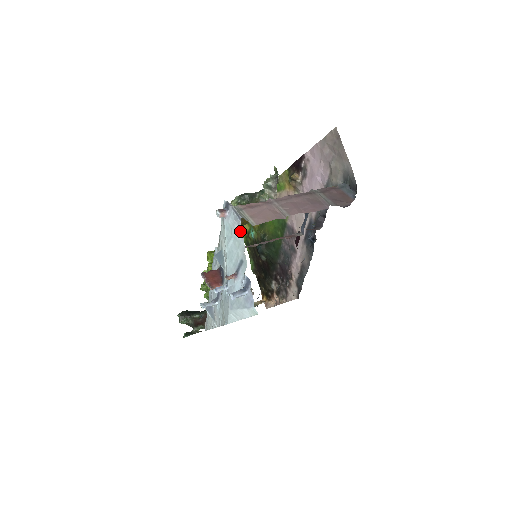
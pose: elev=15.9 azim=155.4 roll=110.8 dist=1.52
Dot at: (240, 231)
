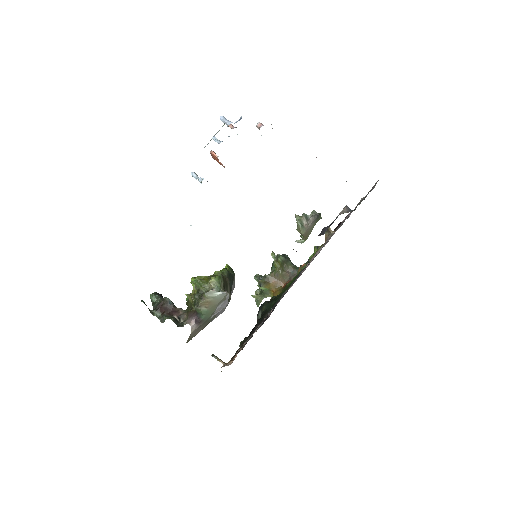
Dot at: occluded
